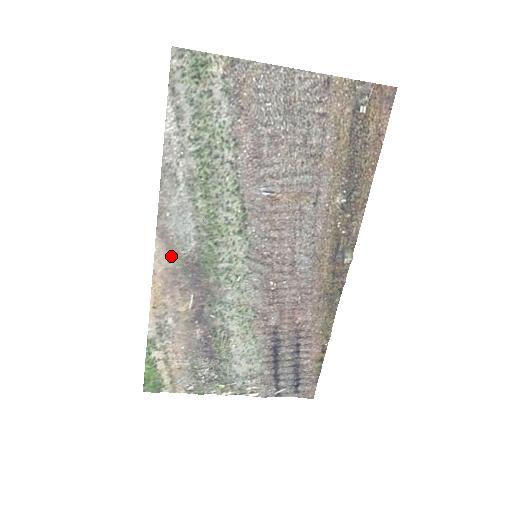
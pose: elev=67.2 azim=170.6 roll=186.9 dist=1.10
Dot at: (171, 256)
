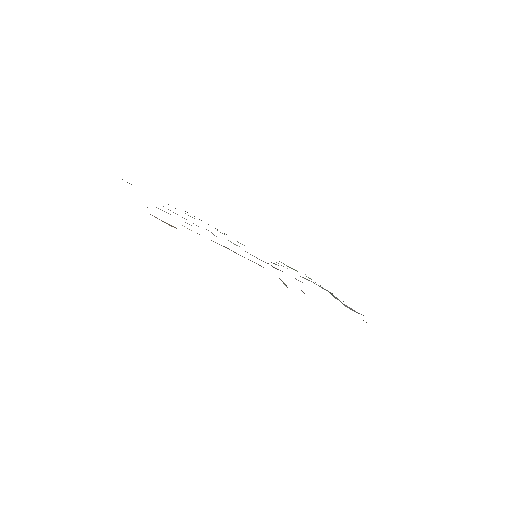
Dot at: occluded
